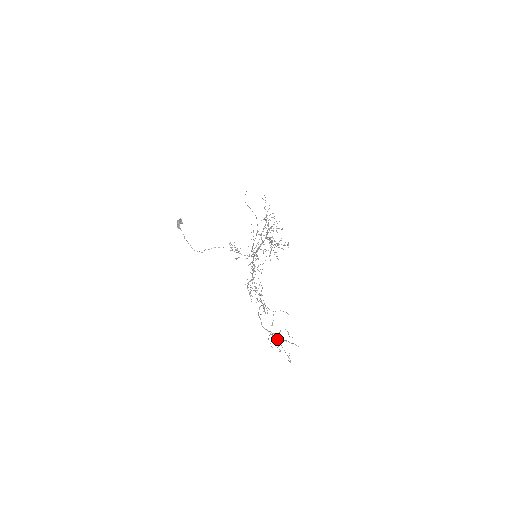
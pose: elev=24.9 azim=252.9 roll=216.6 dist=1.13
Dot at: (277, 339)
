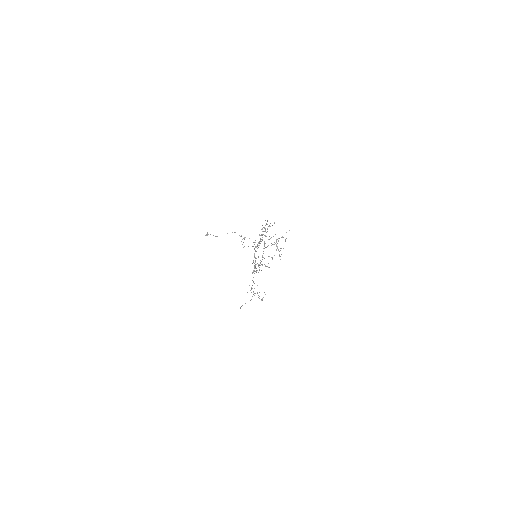
Dot at: occluded
